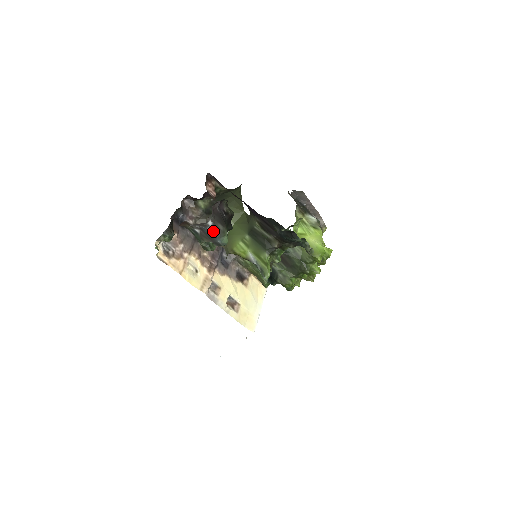
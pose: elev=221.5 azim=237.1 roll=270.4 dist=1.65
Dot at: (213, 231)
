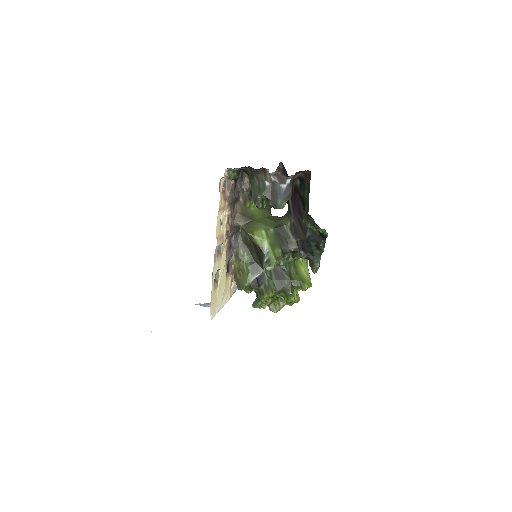
Dot at: (284, 190)
